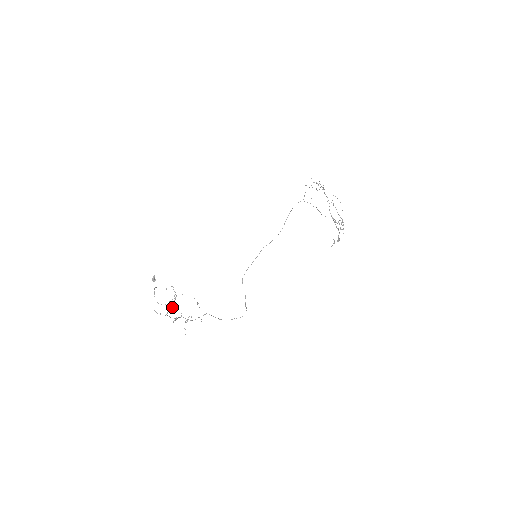
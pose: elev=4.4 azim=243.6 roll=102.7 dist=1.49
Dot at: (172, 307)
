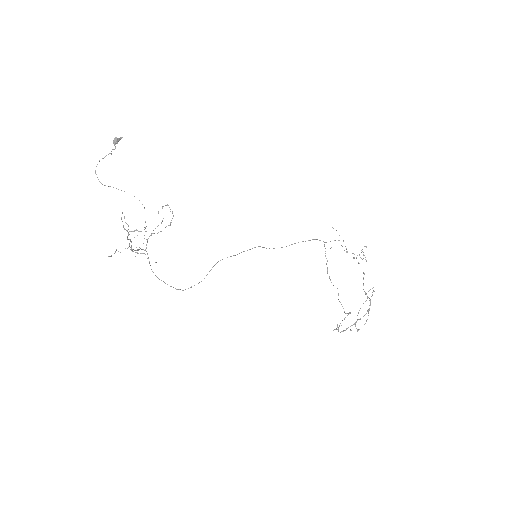
Dot at: (151, 235)
